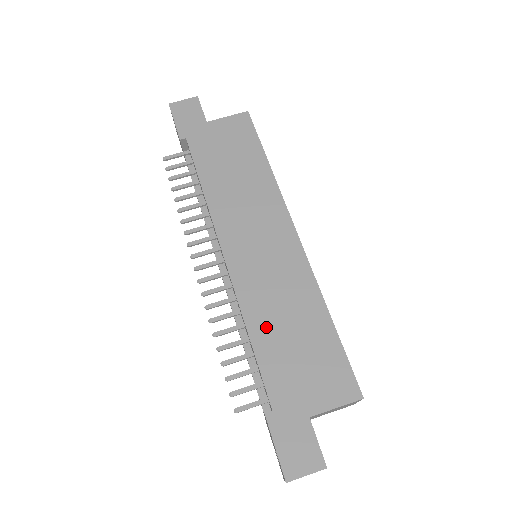
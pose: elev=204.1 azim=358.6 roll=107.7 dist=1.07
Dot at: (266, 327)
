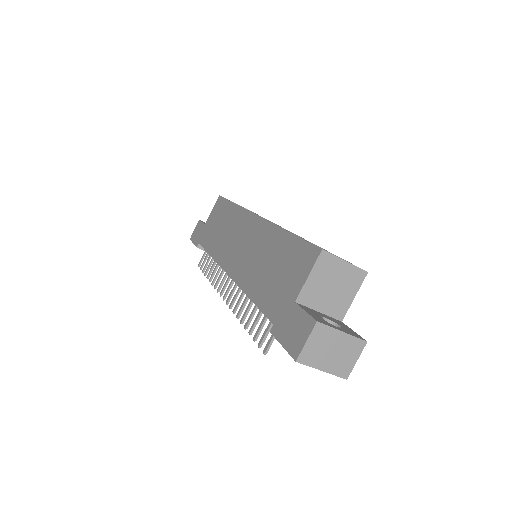
Dot at: (255, 281)
